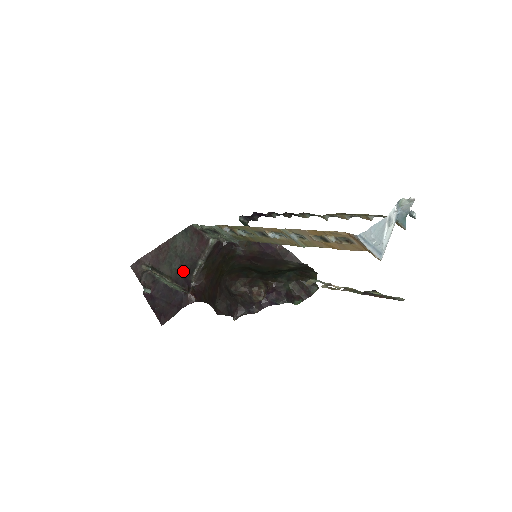
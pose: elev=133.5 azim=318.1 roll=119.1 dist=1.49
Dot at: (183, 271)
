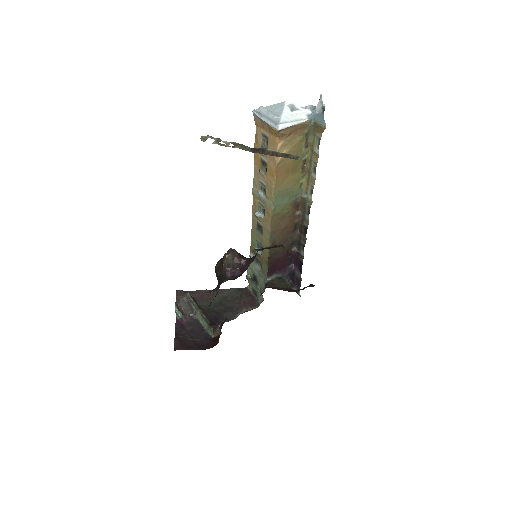
Dot at: (218, 313)
